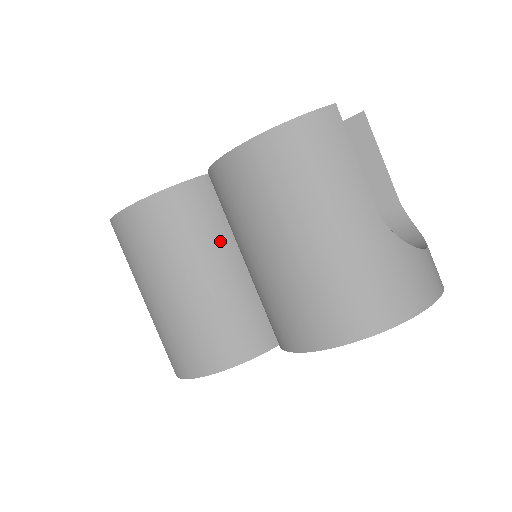
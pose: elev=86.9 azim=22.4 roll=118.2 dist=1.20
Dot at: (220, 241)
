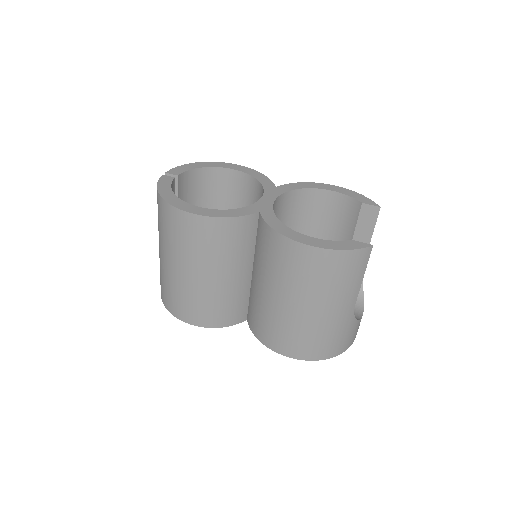
Dot at: (245, 258)
